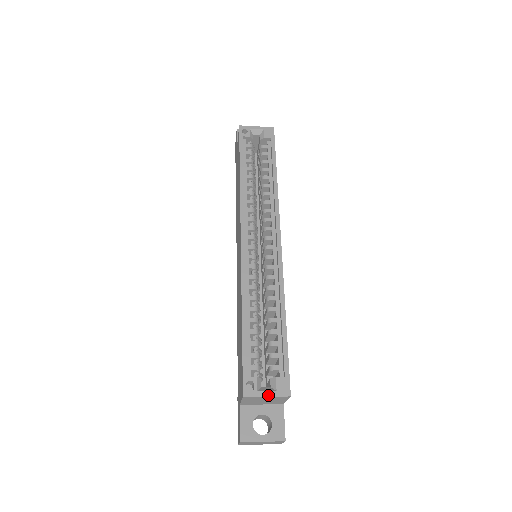
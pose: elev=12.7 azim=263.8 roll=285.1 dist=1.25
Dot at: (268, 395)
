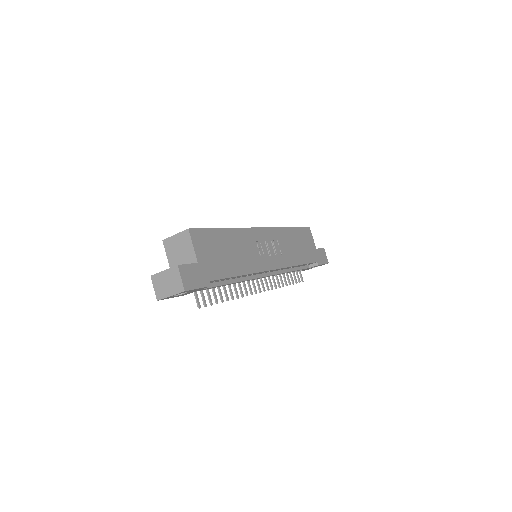
Dot at: (176, 234)
